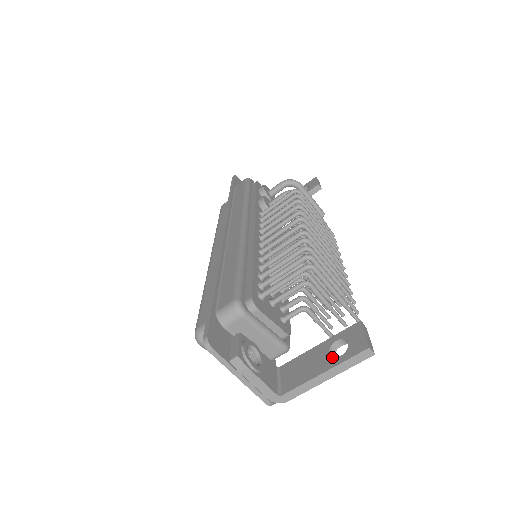
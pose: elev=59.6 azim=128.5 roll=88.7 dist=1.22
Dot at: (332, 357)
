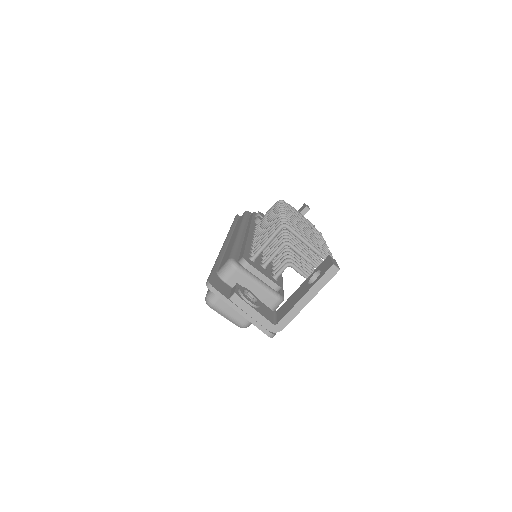
Dot at: occluded
